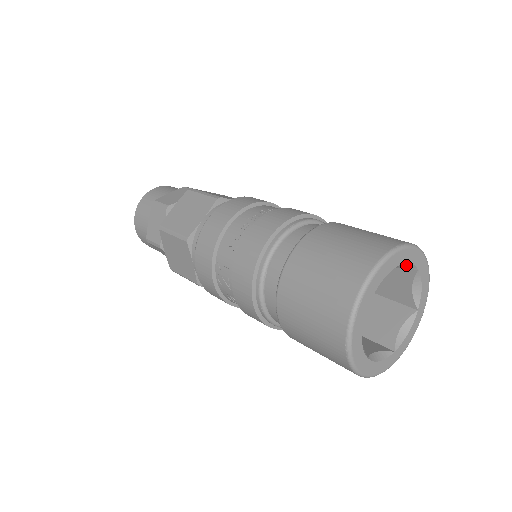
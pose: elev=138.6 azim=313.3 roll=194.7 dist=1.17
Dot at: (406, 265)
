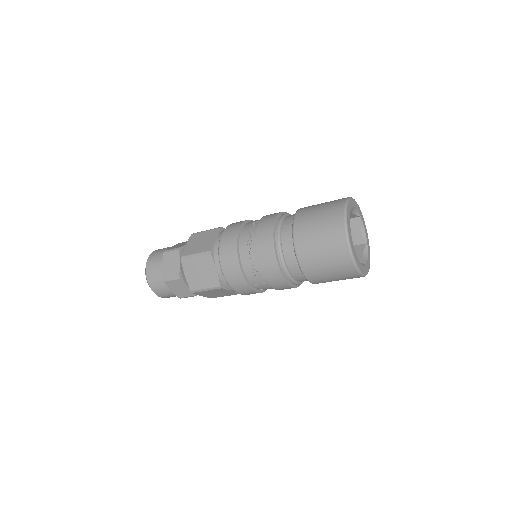
Dot at: occluded
